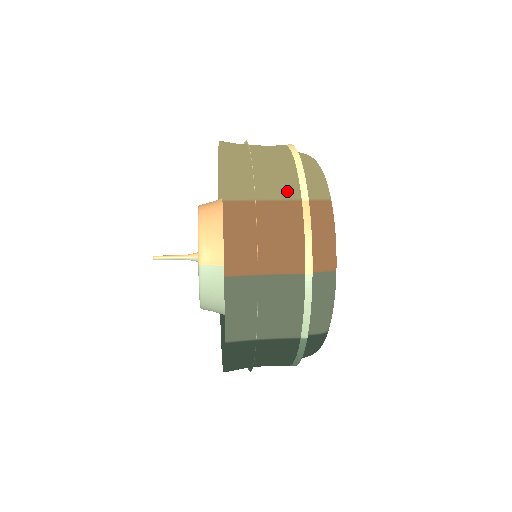
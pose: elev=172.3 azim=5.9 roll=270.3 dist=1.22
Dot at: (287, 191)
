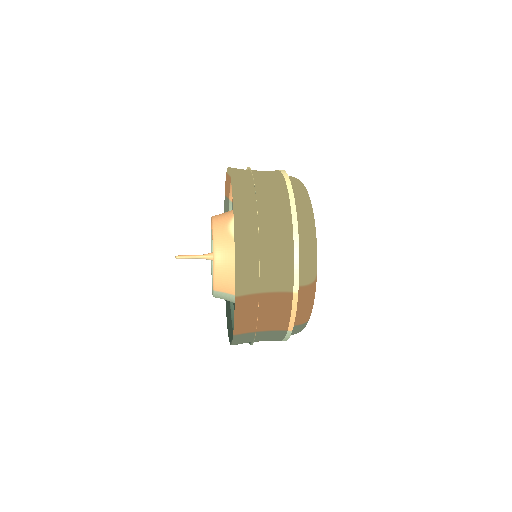
Dot at: (283, 285)
